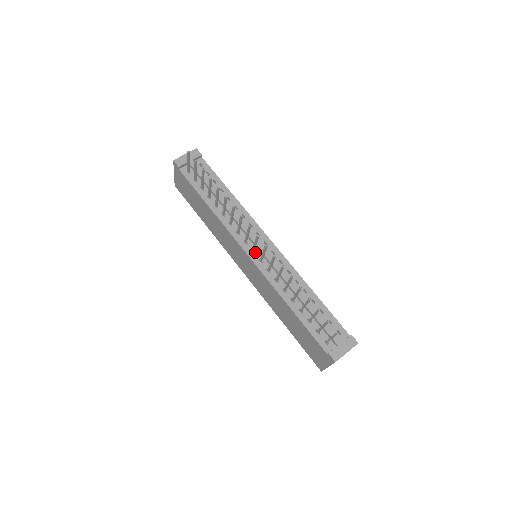
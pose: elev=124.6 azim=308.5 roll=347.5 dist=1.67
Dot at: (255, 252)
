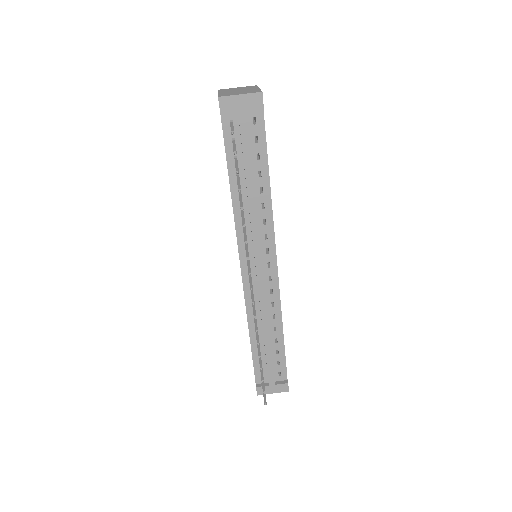
Dot at: (251, 269)
